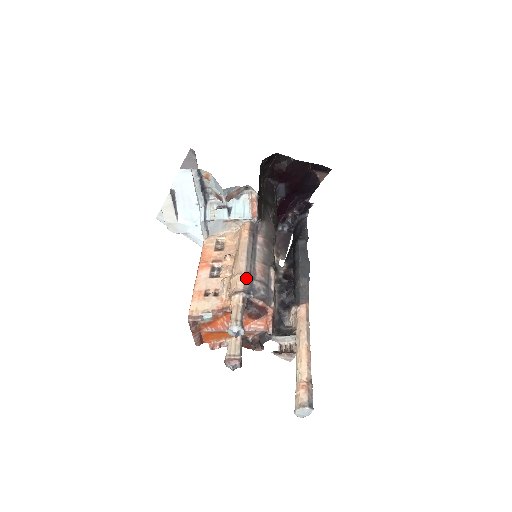
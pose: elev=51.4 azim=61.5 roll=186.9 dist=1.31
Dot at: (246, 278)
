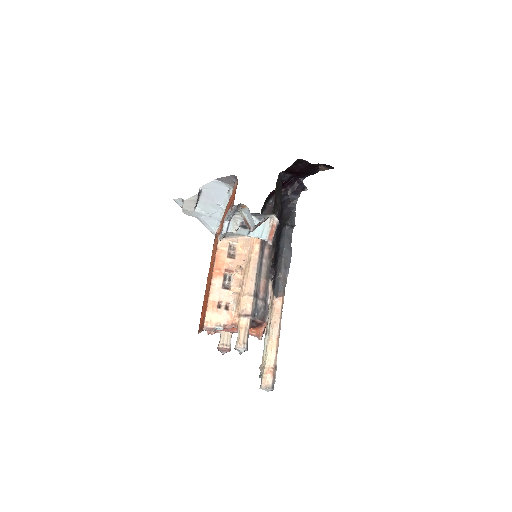
Dot at: (254, 300)
